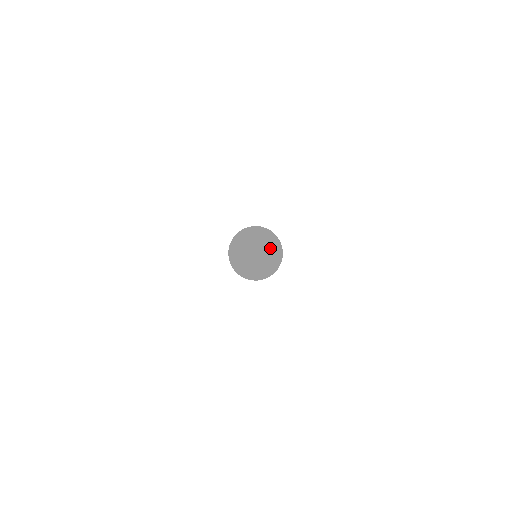
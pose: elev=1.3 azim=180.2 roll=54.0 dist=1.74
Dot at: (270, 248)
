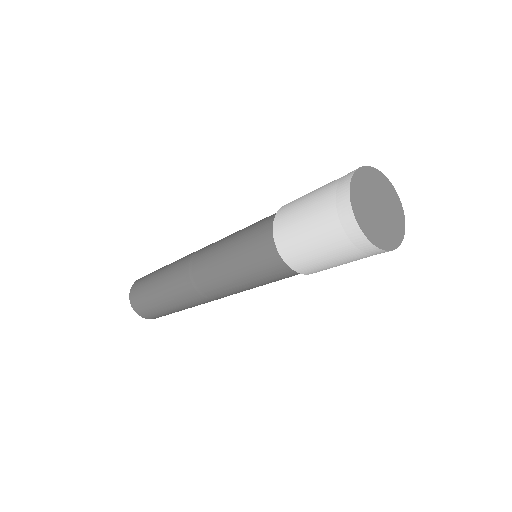
Dot at: (388, 197)
